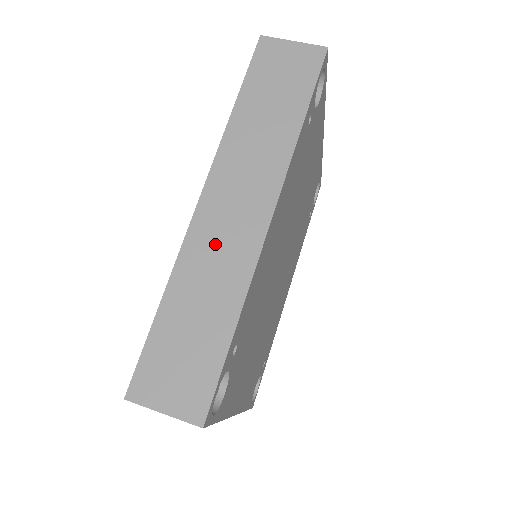
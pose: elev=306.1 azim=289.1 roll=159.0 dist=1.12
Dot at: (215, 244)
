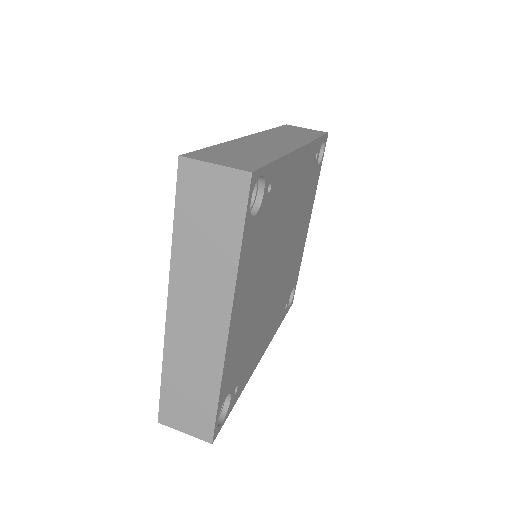
Dot at: (260, 143)
